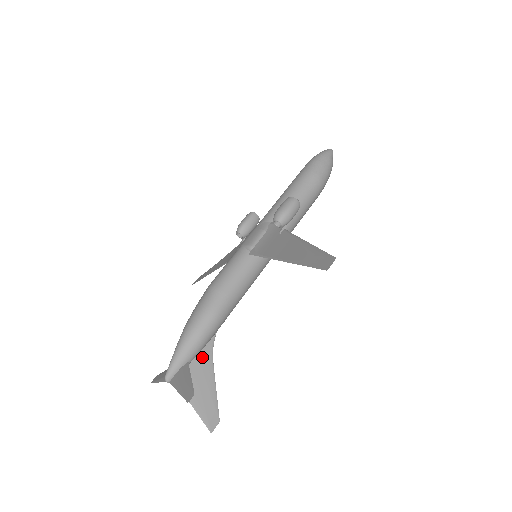
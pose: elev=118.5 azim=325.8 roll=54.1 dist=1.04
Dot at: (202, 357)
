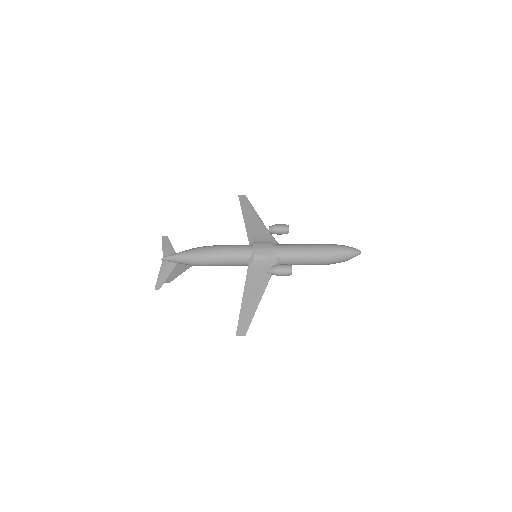
Dot at: occluded
